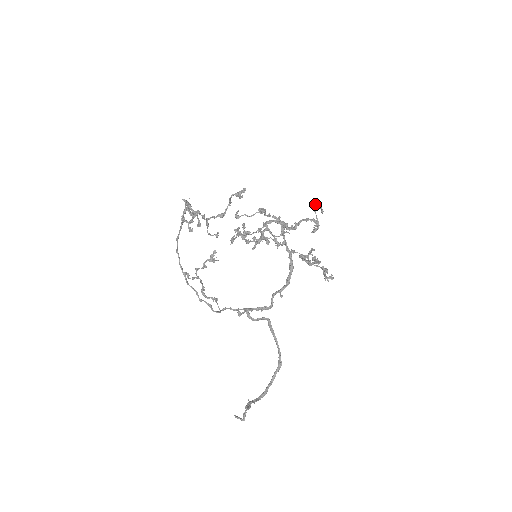
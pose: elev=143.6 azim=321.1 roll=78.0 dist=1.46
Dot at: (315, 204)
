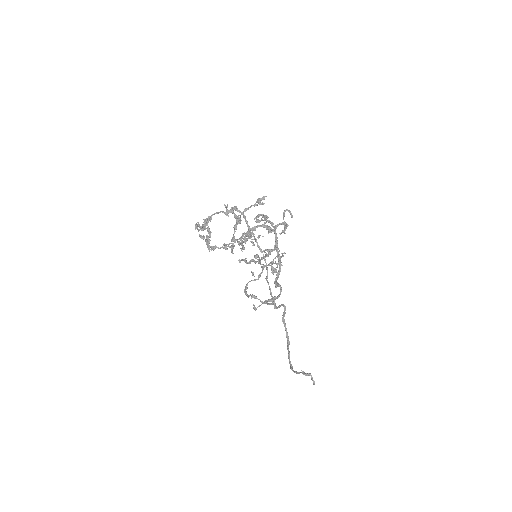
Dot at: (284, 211)
